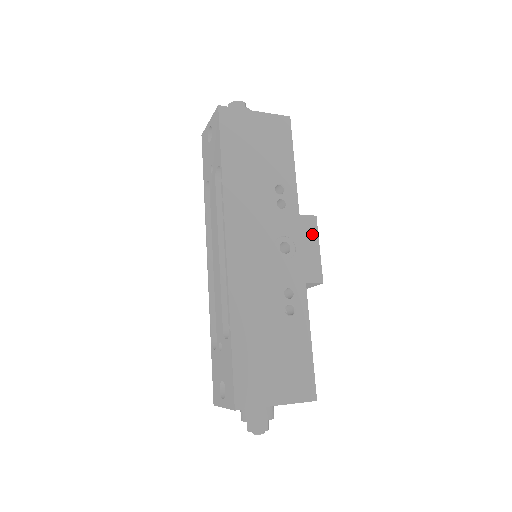
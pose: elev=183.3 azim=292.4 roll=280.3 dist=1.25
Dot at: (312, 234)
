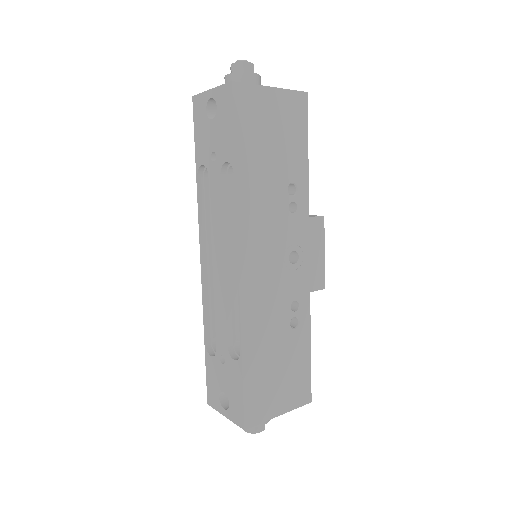
Dot at: (319, 237)
